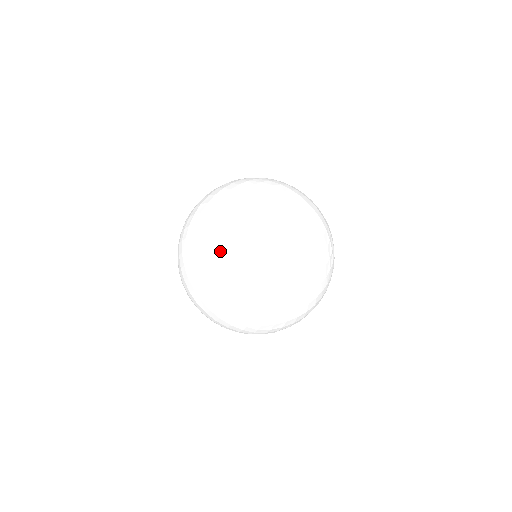
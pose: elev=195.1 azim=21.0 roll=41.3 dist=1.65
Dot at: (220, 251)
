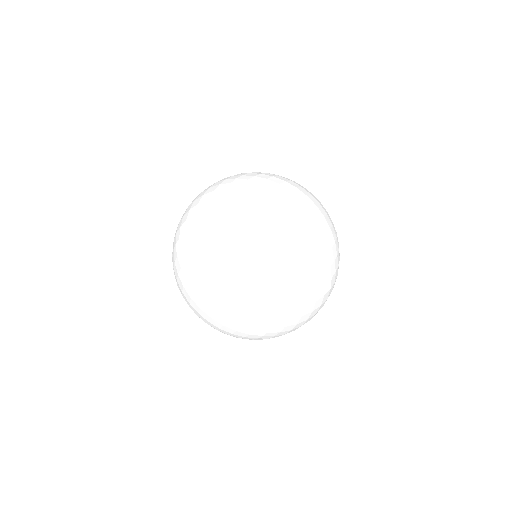
Dot at: occluded
